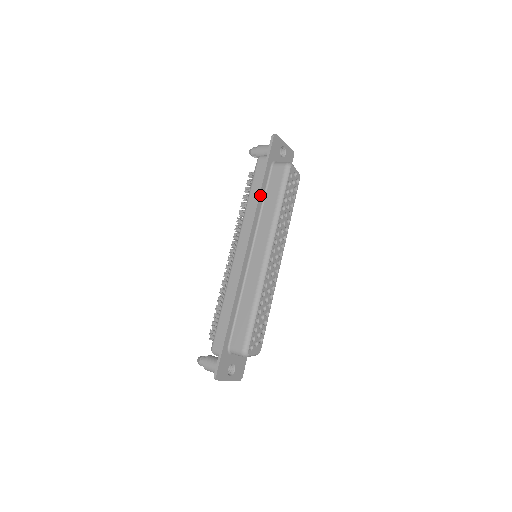
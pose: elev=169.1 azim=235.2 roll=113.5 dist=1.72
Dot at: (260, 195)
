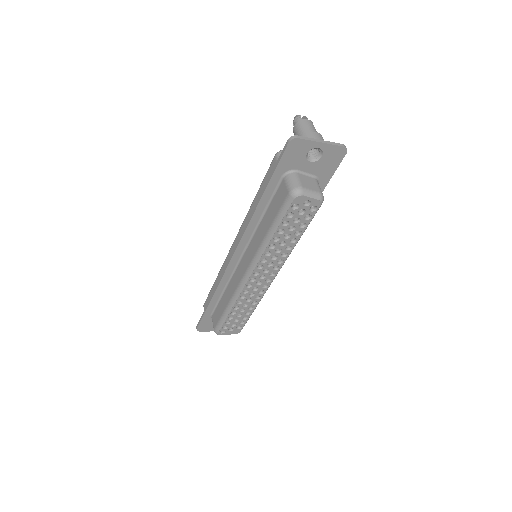
Dot at: (257, 209)
